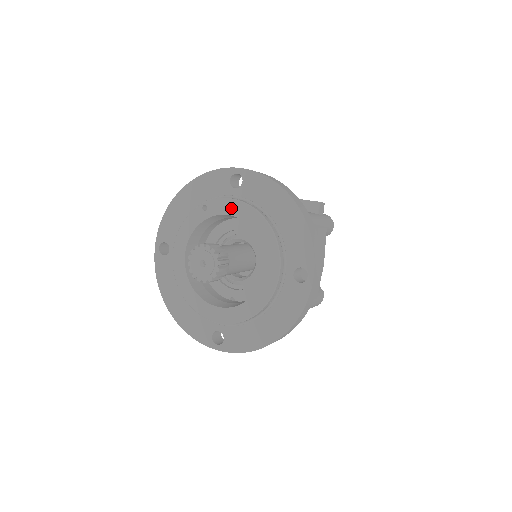
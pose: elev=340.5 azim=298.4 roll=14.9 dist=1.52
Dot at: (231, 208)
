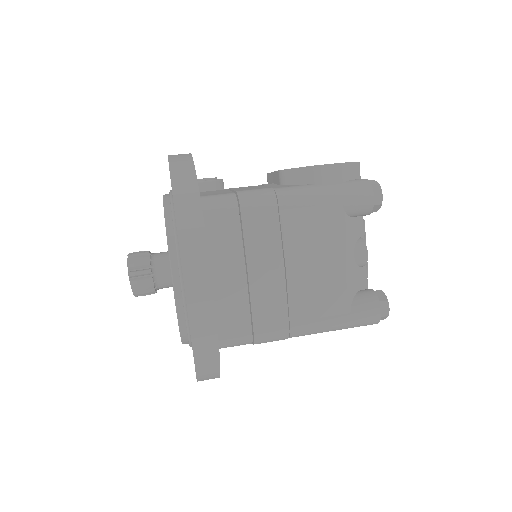
Dot at: occluded
